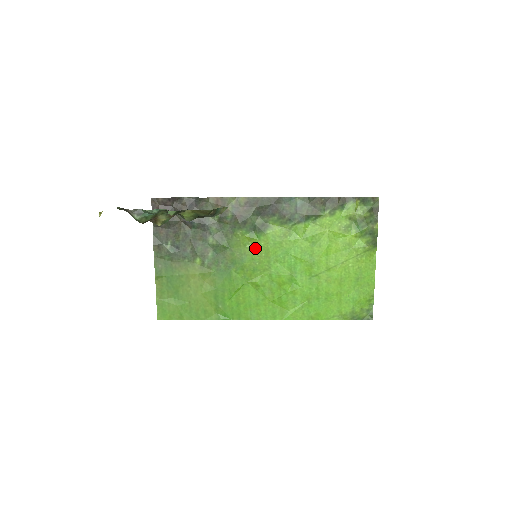
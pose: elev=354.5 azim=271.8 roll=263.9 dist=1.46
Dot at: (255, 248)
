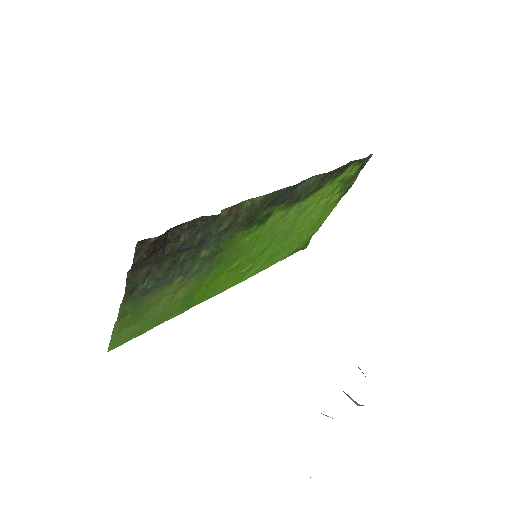
Dot at: (247, 240)
